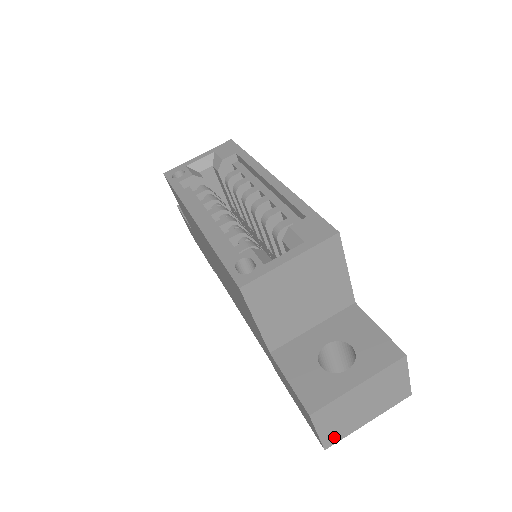
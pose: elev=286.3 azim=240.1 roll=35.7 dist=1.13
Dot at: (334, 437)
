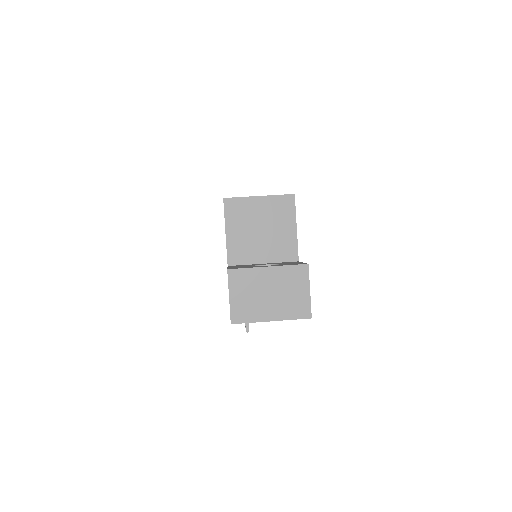
Dot at: (241, 314)
